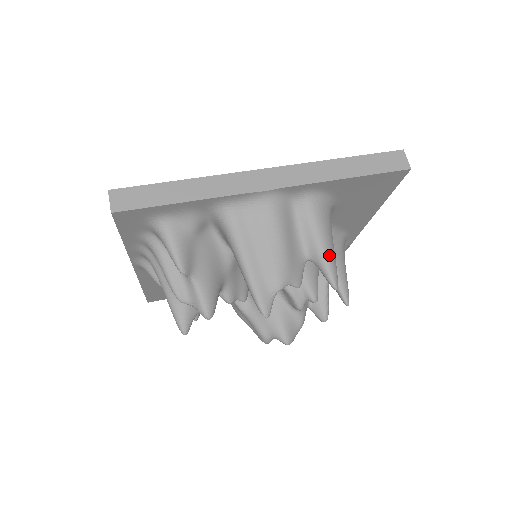
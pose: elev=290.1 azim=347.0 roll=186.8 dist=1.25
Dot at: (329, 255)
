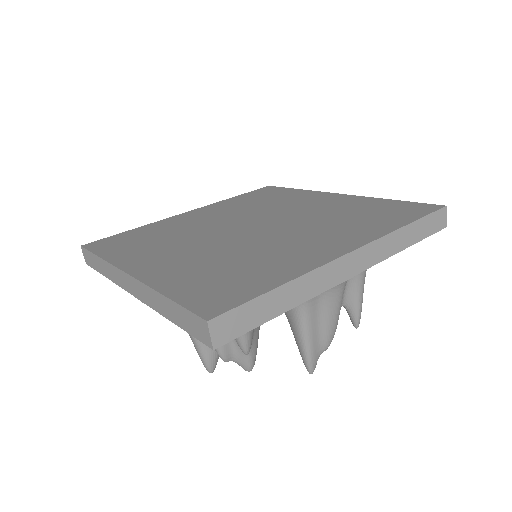
Dot at: occluded
